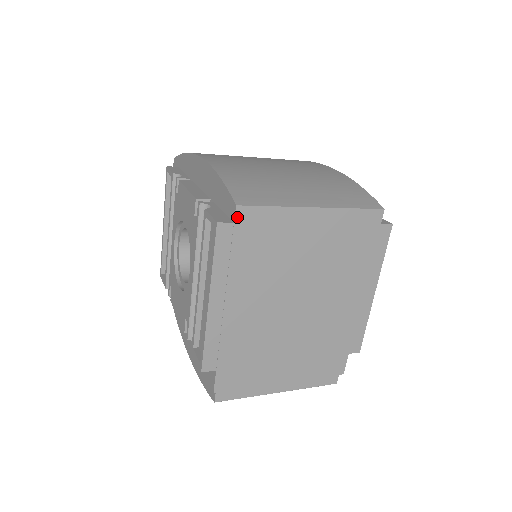
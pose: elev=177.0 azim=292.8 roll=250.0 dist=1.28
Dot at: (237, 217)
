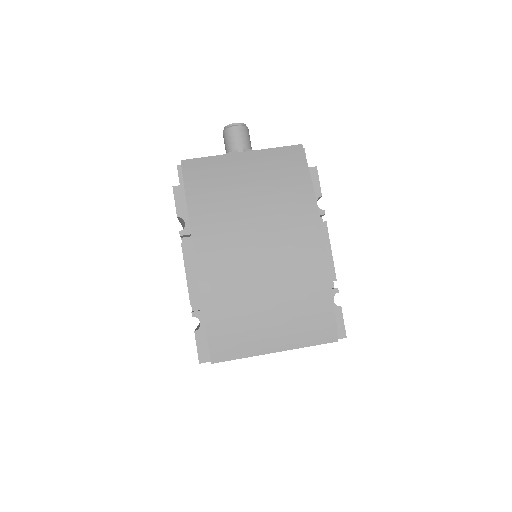
Dot at: occluded
